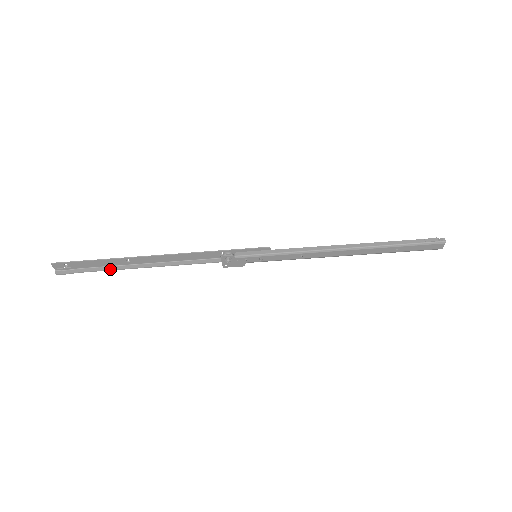
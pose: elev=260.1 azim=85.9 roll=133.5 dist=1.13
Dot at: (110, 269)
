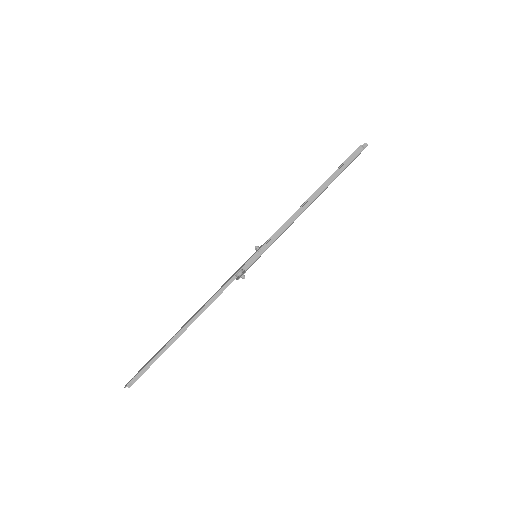
Dot at: (165, 350)
